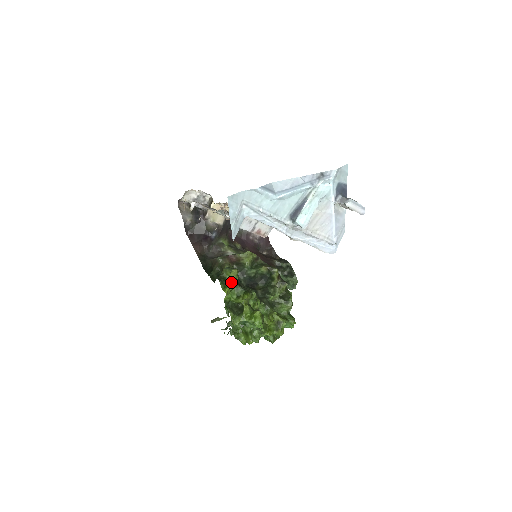
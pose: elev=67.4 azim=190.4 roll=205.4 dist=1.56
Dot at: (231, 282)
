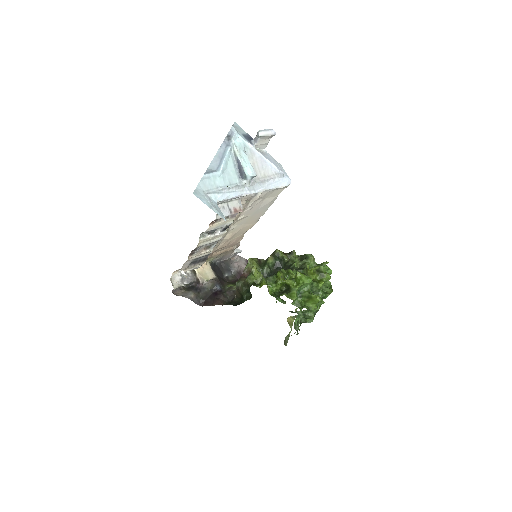
Dot at: occluded
